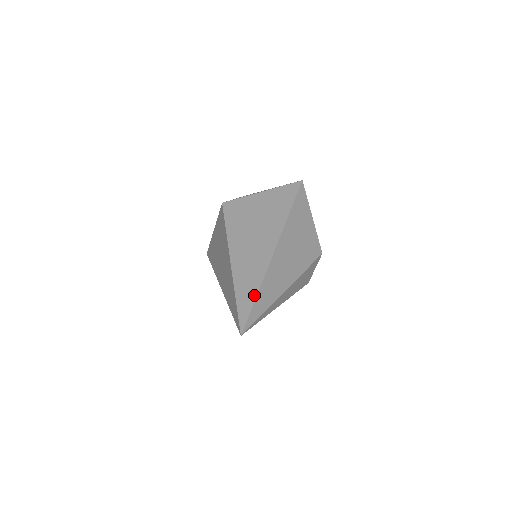
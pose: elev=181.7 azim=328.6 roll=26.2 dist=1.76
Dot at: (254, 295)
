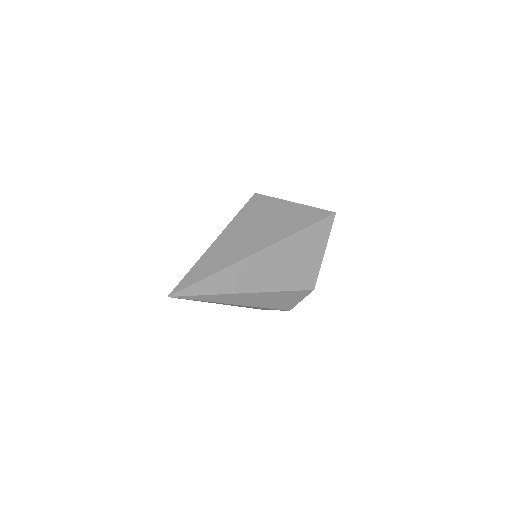
Dot at: (207, 274)
